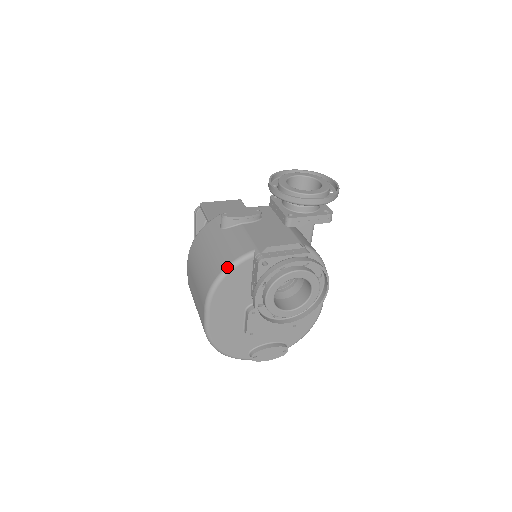
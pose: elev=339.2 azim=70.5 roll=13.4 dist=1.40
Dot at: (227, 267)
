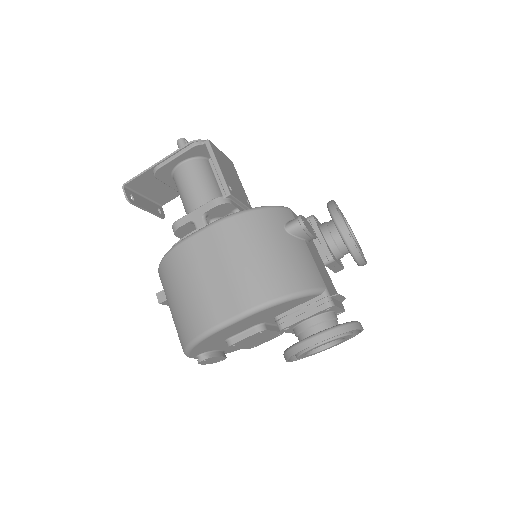
Dot at: (301, 292)
